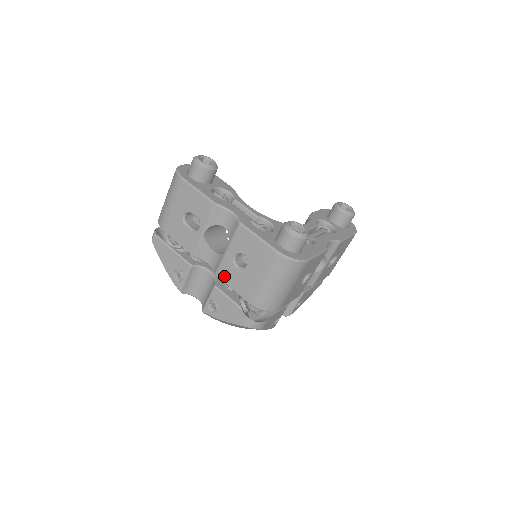
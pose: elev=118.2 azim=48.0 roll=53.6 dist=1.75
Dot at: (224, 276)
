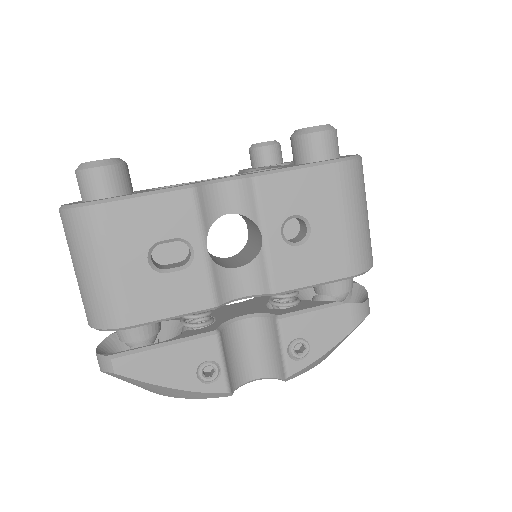
Dot at: (288, 280)
